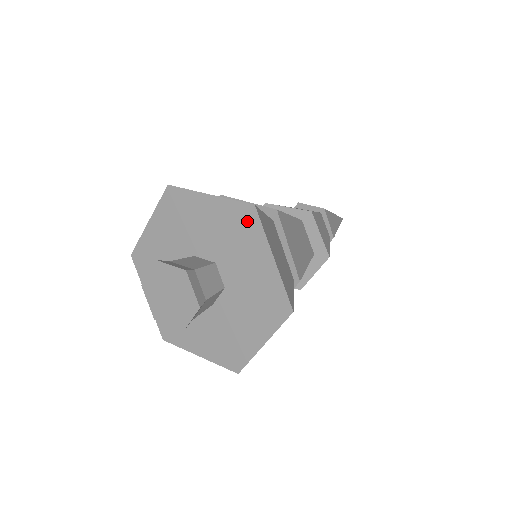
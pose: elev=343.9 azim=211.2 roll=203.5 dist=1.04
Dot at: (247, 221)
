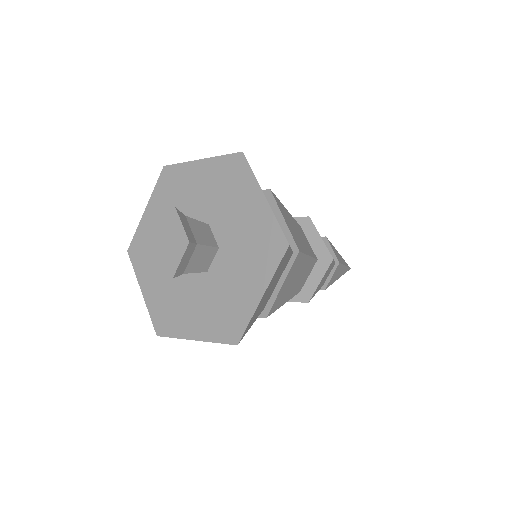
Dot at: (237, 170)
